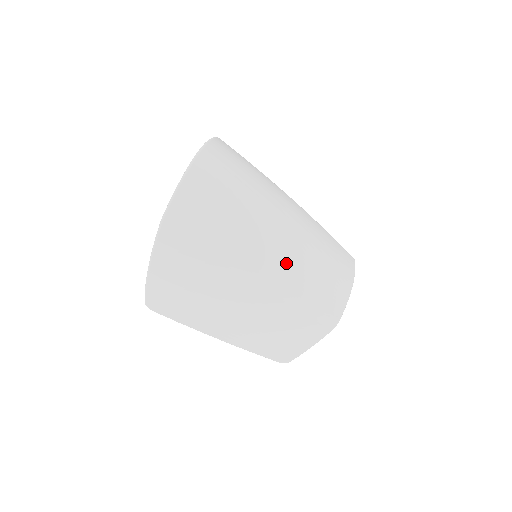
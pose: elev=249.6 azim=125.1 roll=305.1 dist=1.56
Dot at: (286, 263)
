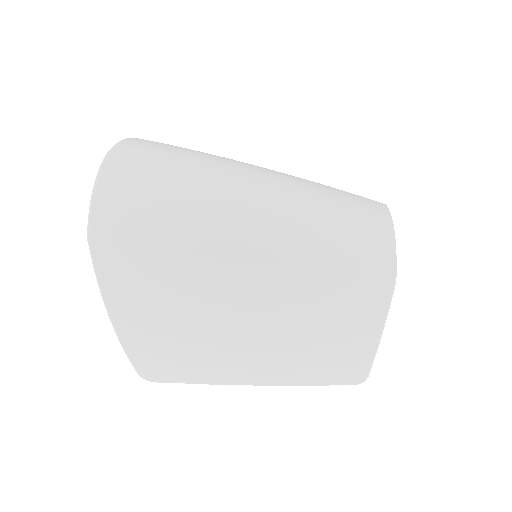
Dot at: (278, 224)
